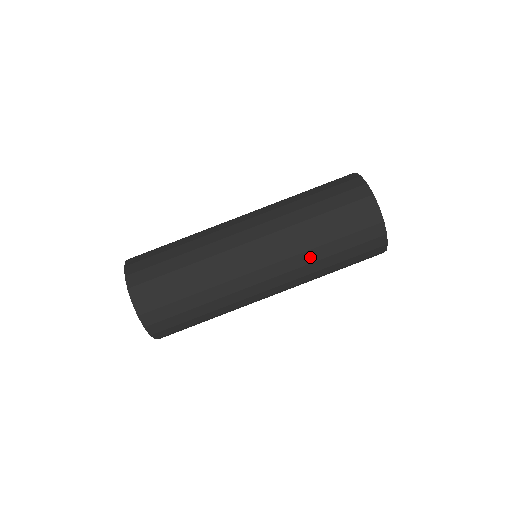
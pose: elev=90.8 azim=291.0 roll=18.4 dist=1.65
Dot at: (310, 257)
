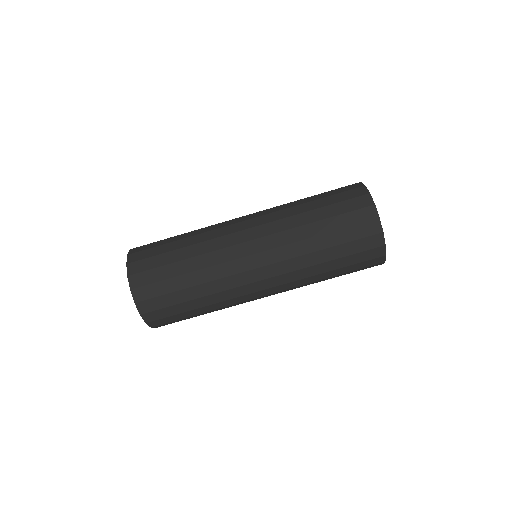
Dot at: (306, 261)
